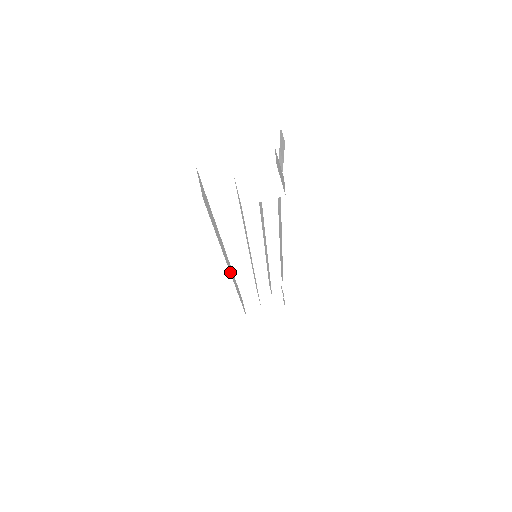
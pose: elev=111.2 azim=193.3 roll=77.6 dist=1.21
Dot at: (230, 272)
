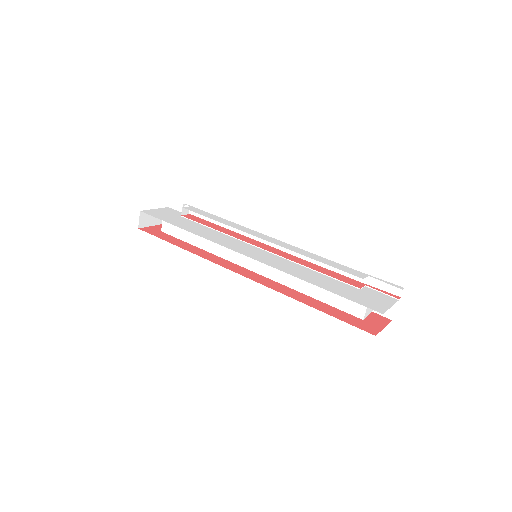
Dot at: occluded
